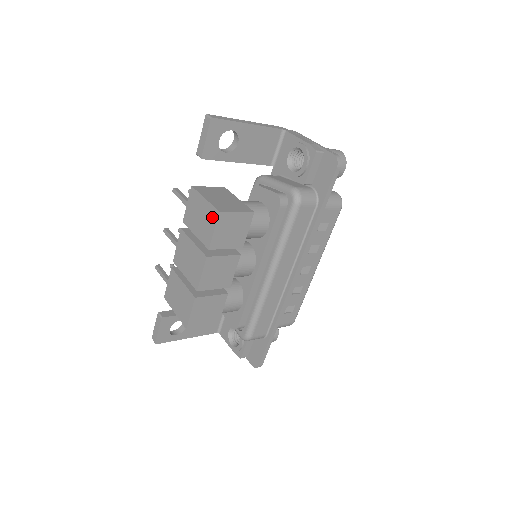
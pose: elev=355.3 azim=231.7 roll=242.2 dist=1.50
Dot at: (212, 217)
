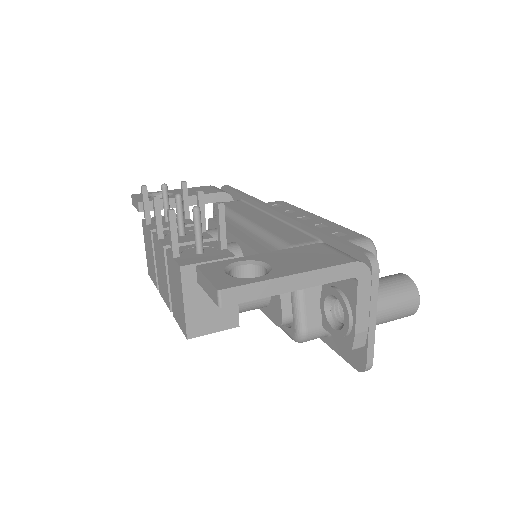
Dot at: (182, 323)
